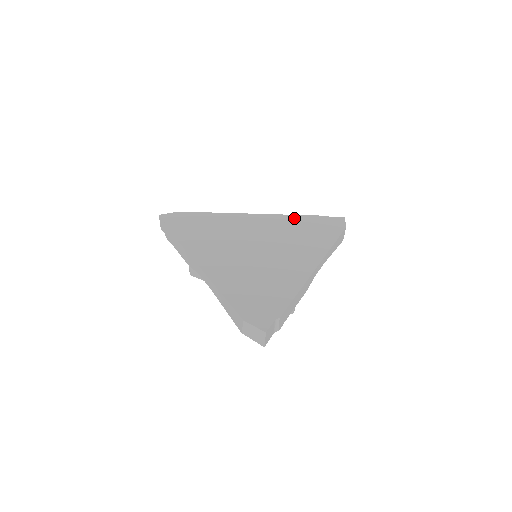
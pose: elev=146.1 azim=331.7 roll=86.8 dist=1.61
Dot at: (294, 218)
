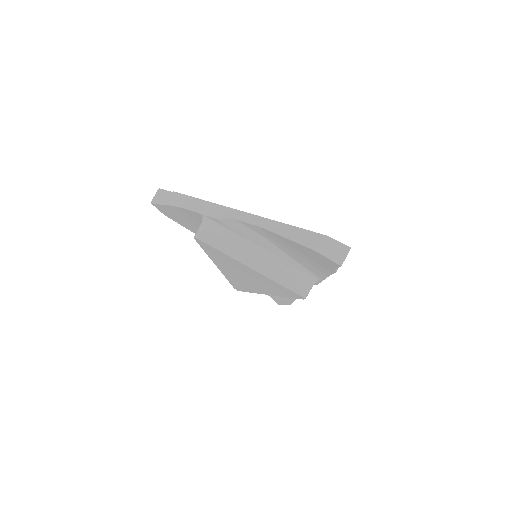
Dot at: occluded
